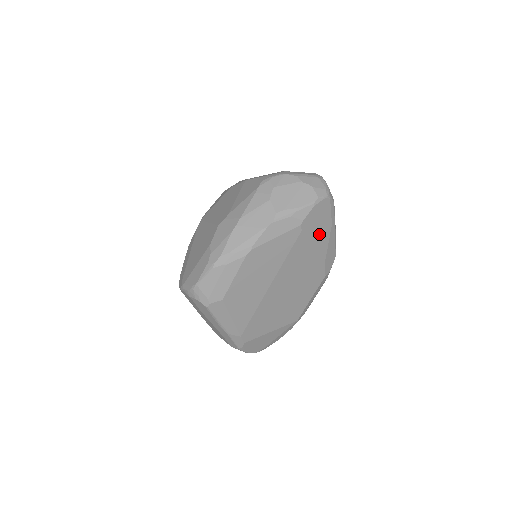
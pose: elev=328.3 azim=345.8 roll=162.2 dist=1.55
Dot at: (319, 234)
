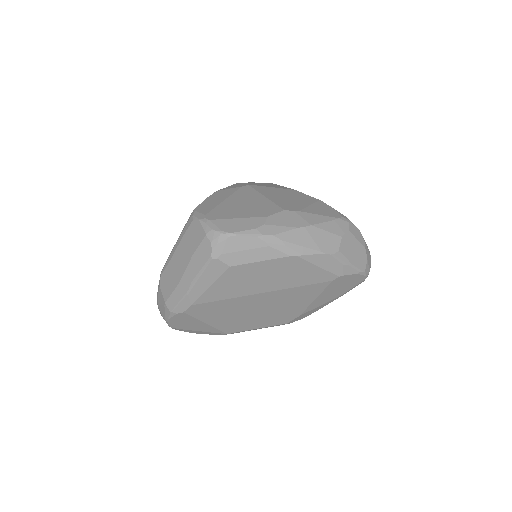
Dot at: (330, 294)
